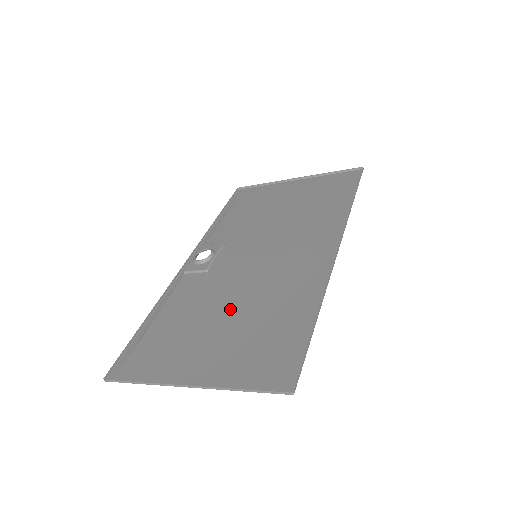
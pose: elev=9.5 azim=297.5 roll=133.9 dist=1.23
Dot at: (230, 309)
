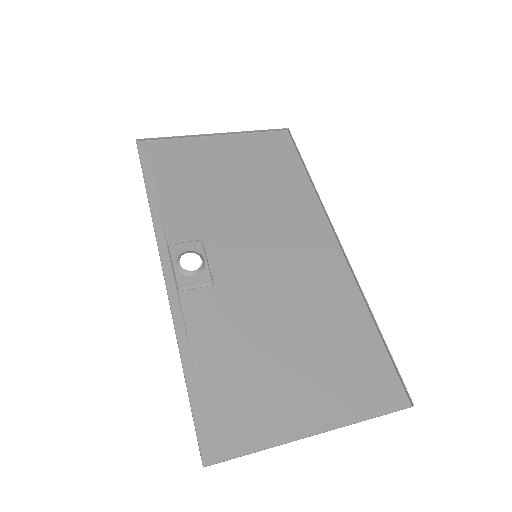
Dot at: (285, 332)
